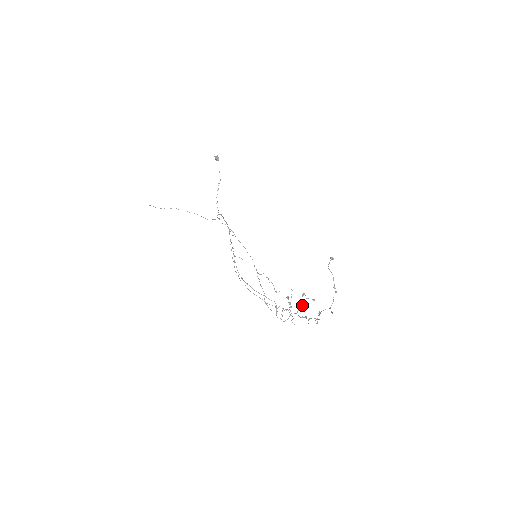
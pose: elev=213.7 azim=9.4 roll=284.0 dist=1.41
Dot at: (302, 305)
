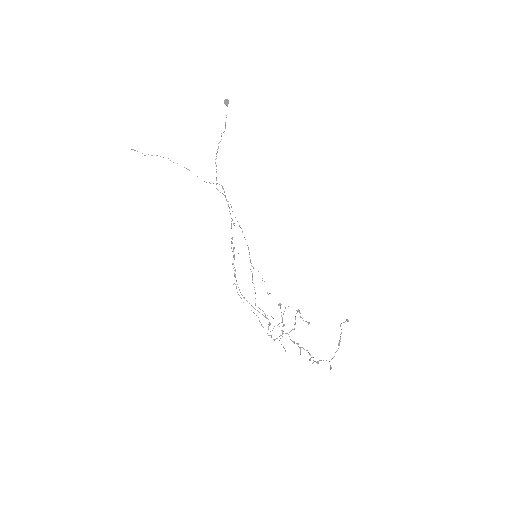
Dot at: (295, 324)
